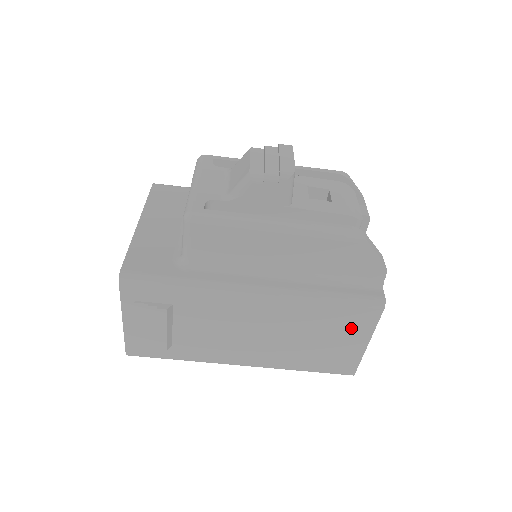
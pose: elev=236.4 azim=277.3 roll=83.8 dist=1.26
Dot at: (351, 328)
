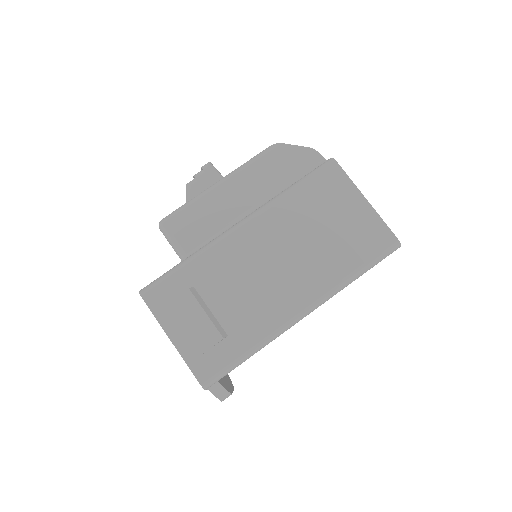
Dot at: (336, 196)
